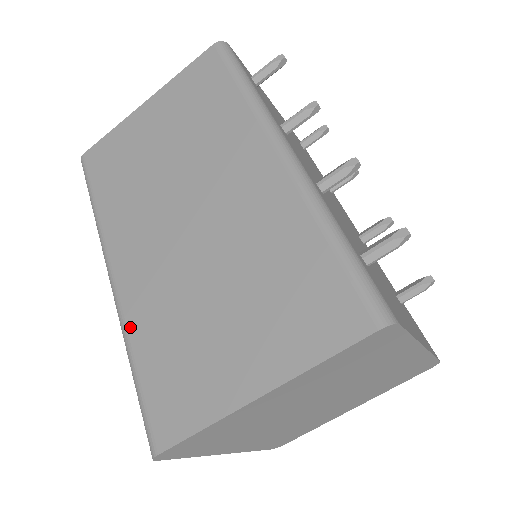
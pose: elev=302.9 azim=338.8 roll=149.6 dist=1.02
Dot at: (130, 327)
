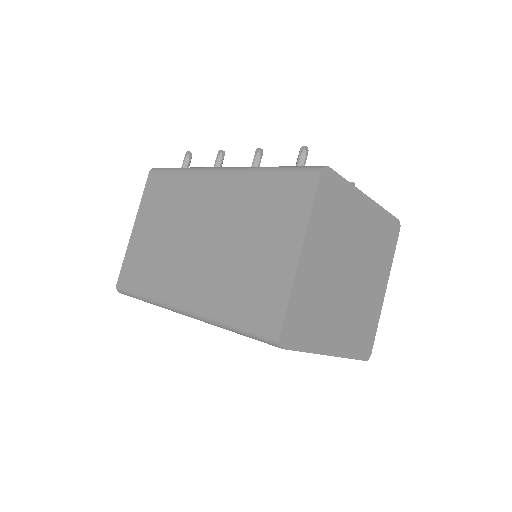
Dot at: (213, 312)
